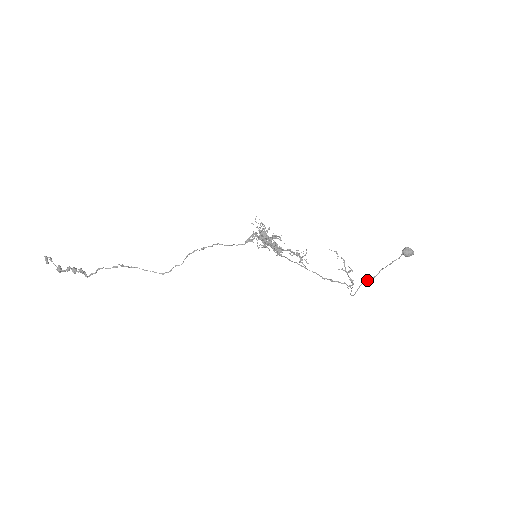
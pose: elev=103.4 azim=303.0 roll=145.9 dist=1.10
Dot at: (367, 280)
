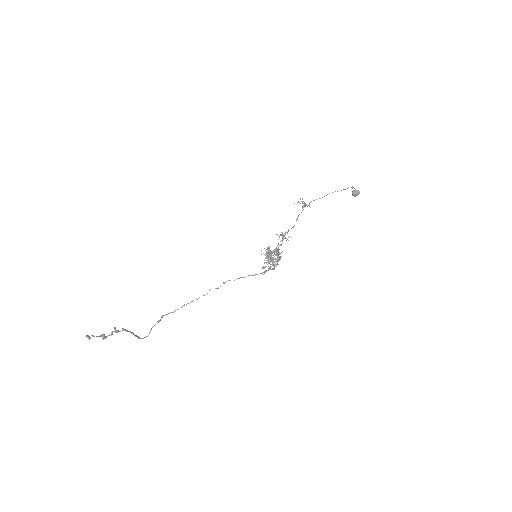
Dot at: occluded
